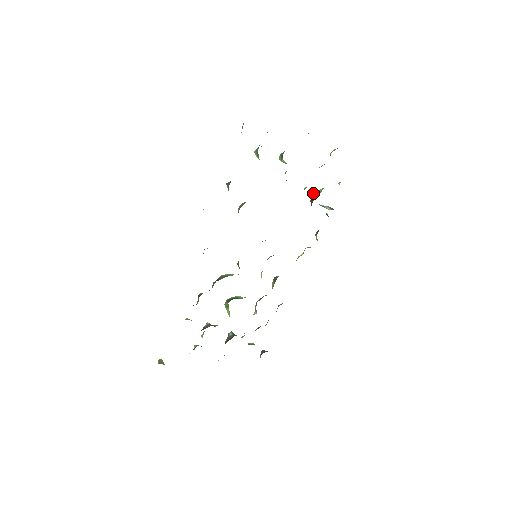
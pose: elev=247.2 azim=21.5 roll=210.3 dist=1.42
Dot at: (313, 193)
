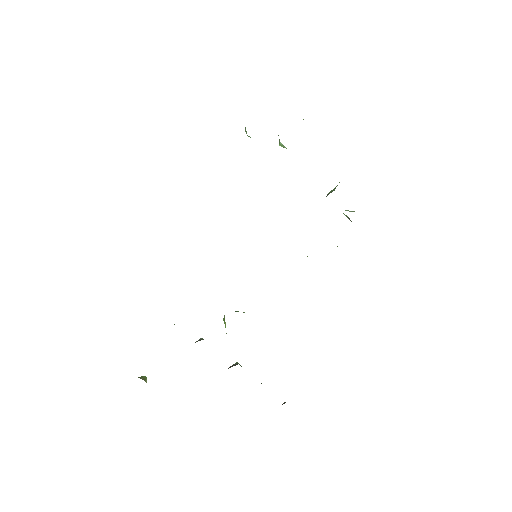
Dot at: (329, 192)
